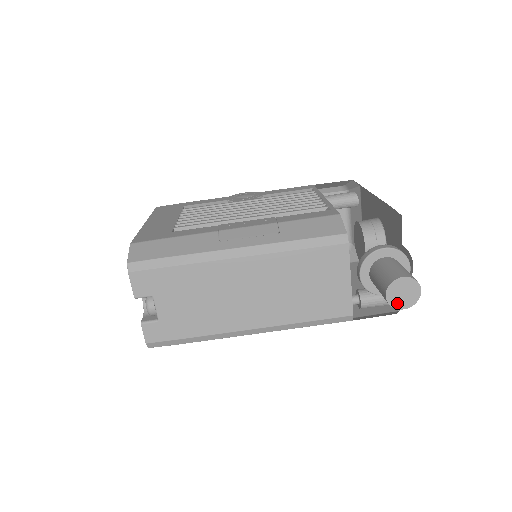
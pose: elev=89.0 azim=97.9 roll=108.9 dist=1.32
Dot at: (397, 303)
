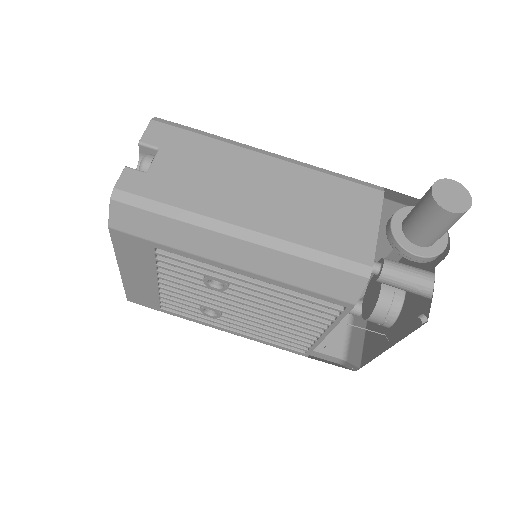
Dot at: (444, 202)
